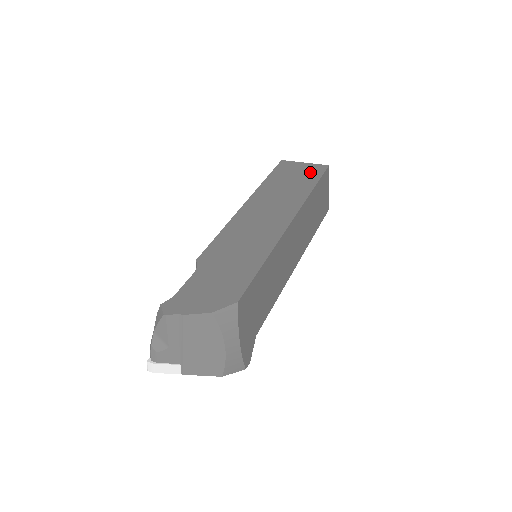
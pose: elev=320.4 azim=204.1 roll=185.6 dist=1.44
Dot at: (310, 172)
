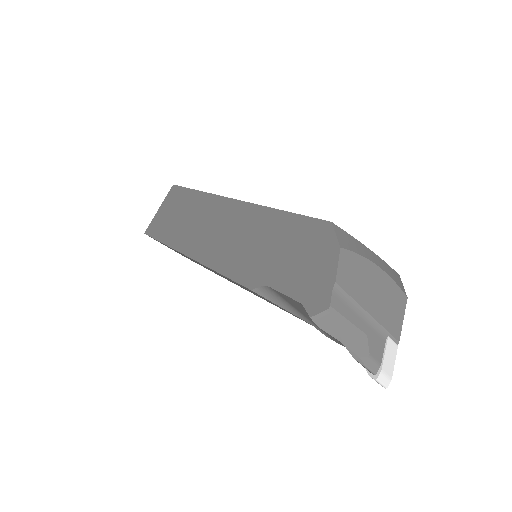
Dot at: (174, 200)
